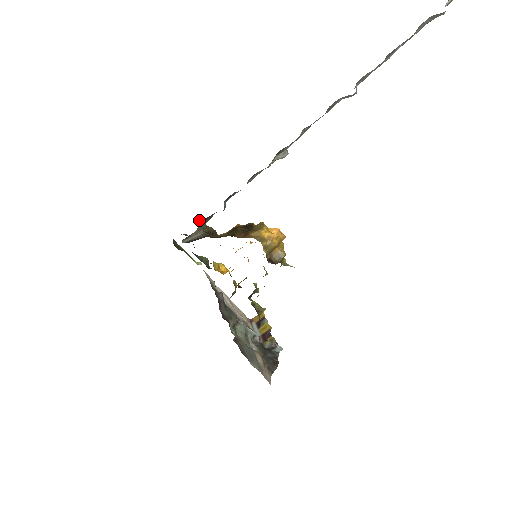
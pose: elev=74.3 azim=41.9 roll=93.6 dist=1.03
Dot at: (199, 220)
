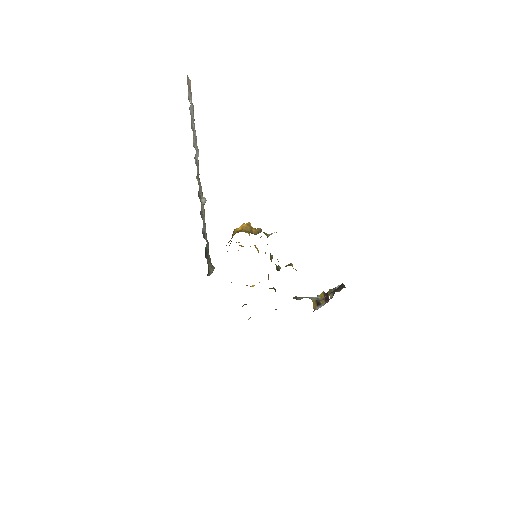
Dot at: occluded
